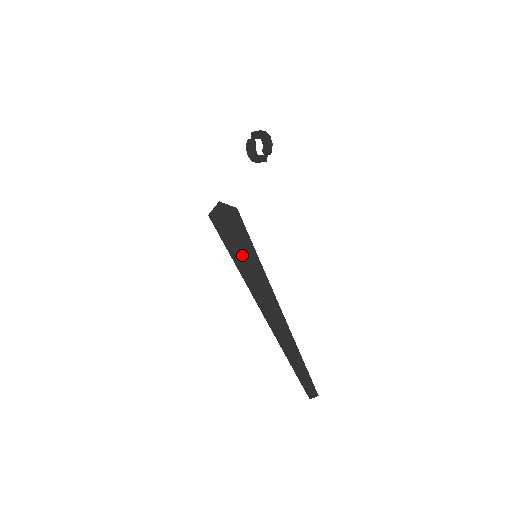
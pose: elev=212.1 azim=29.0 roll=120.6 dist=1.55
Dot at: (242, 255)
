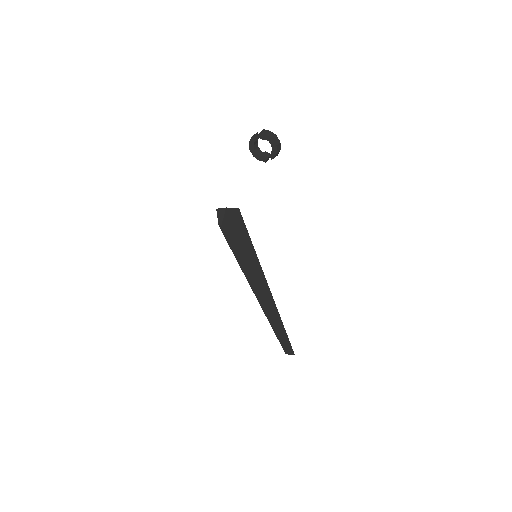
Dot at: (247, 259)
